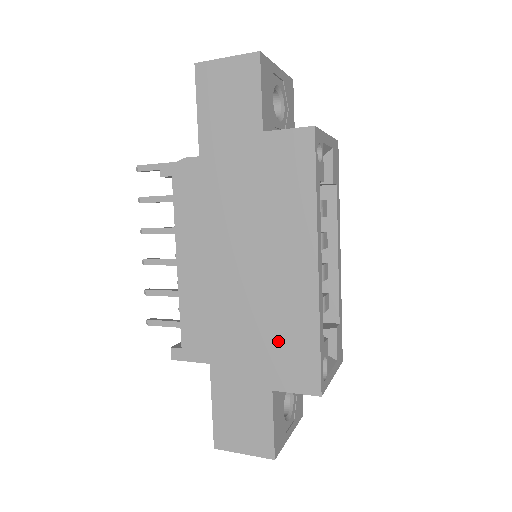
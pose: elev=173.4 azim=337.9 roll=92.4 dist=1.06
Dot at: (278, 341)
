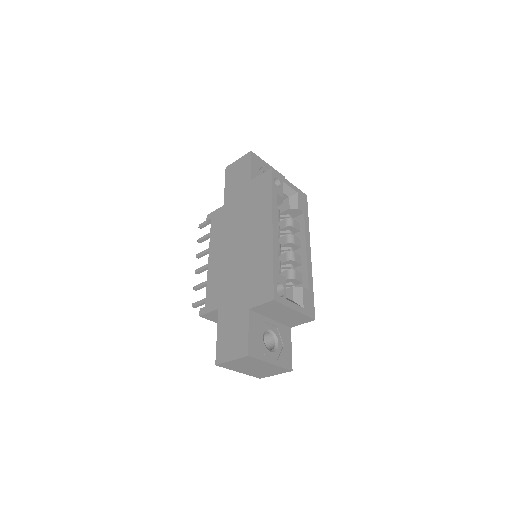
Dot at: (253, 278)
